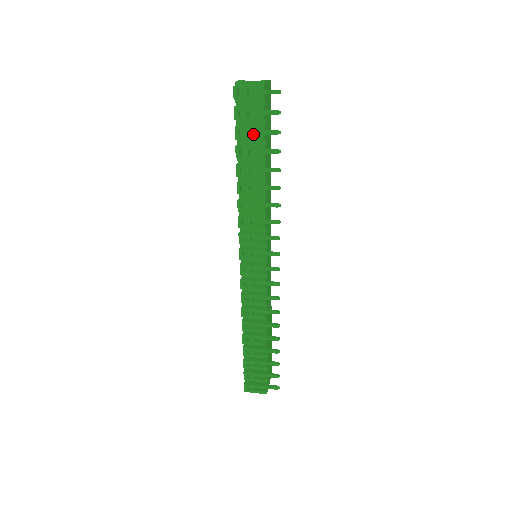
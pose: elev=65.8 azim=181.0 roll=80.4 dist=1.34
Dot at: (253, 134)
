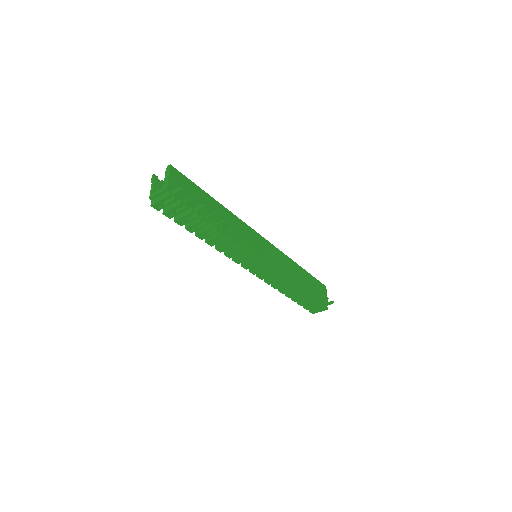
Dot at: occluded
